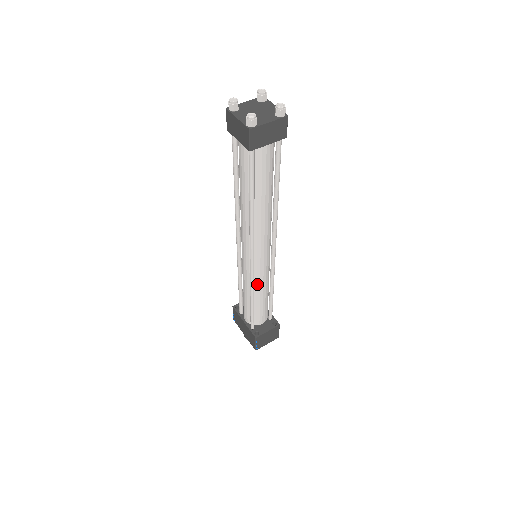
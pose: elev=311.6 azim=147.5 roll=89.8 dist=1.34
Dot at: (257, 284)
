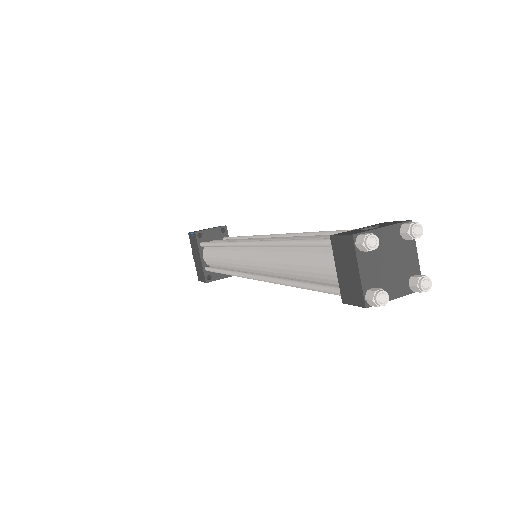
Dot at: occluded
